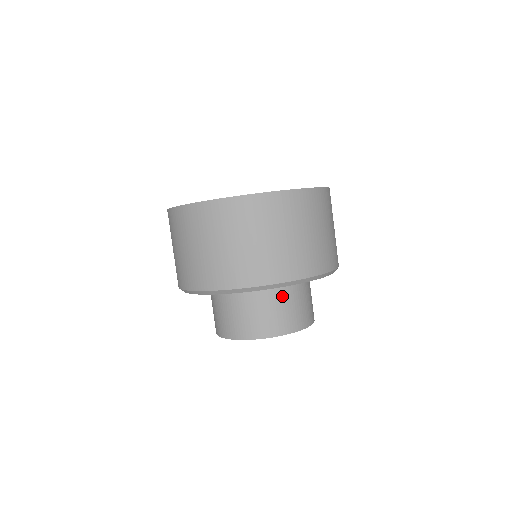
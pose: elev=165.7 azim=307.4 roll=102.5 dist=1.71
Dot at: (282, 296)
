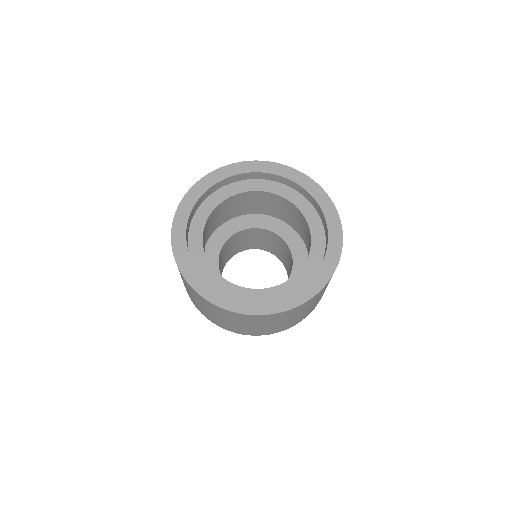
Dot at: occluded
